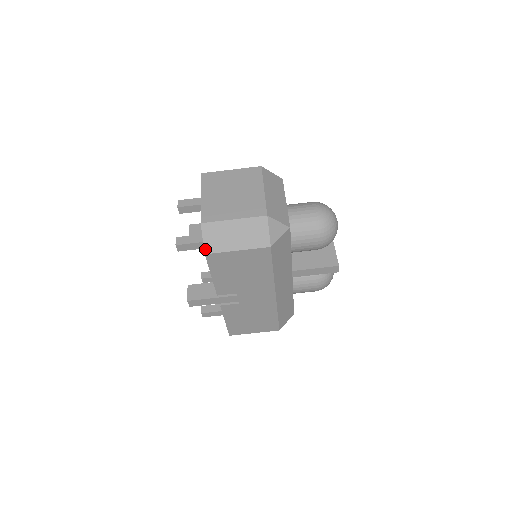
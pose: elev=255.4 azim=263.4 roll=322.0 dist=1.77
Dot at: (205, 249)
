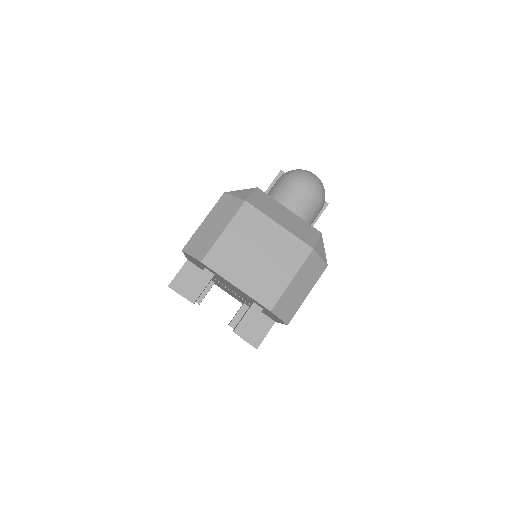
Dot at: (286, 322)
